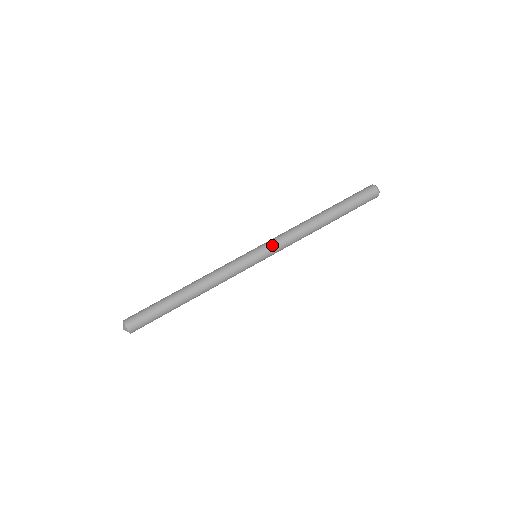
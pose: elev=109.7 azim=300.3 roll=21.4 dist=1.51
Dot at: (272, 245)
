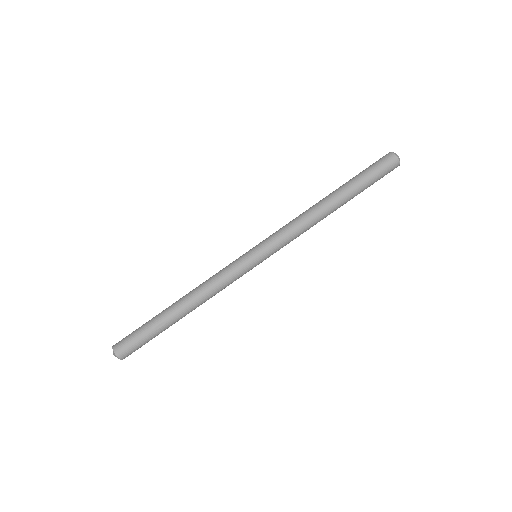
Dot at: (274, 243)
